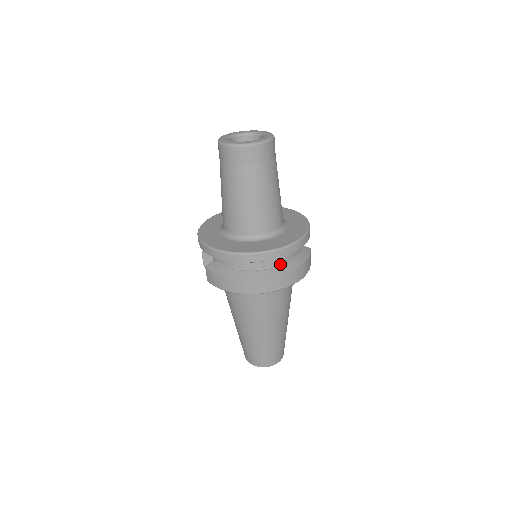
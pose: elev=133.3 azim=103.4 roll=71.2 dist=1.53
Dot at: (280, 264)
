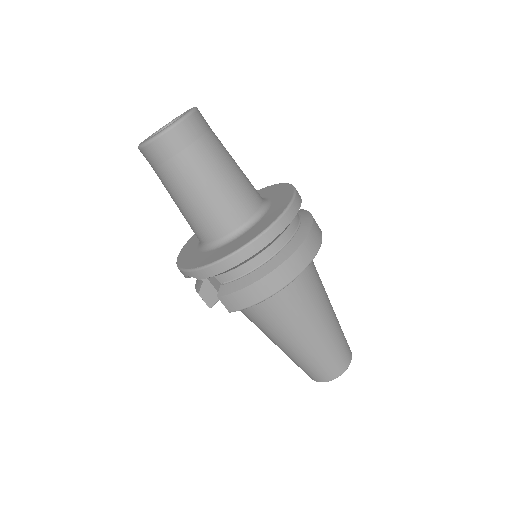
Dot at: (294, 232)
